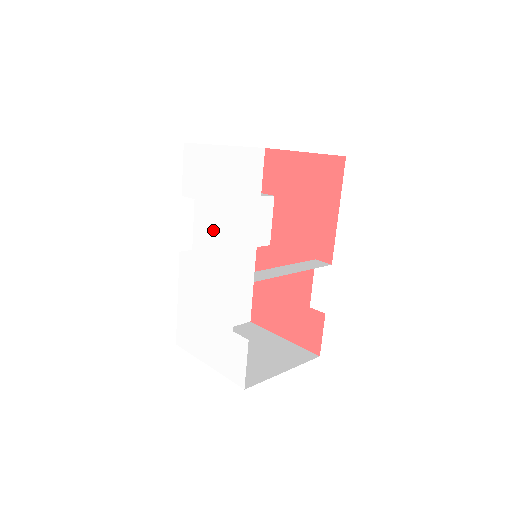
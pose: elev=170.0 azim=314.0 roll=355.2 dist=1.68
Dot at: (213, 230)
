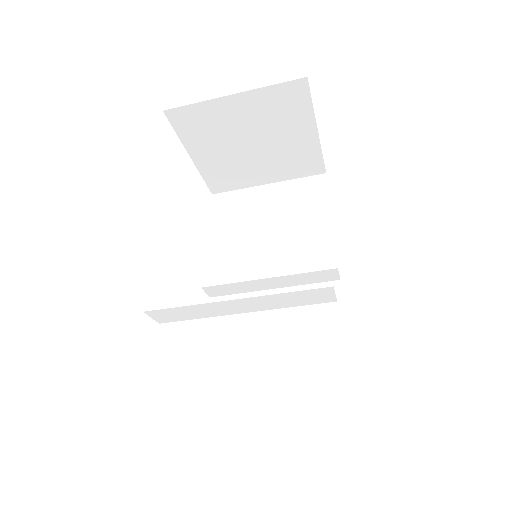
Dot at: occluded
